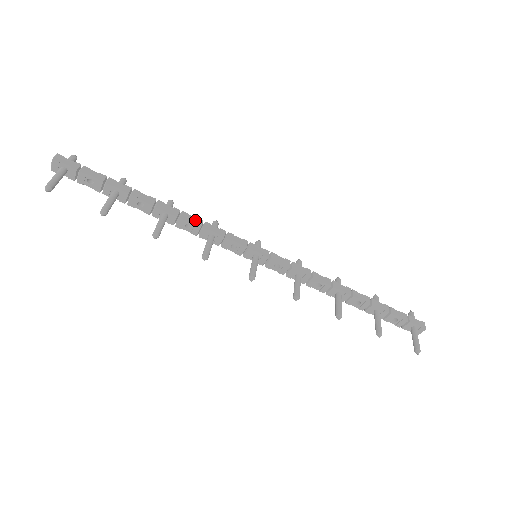
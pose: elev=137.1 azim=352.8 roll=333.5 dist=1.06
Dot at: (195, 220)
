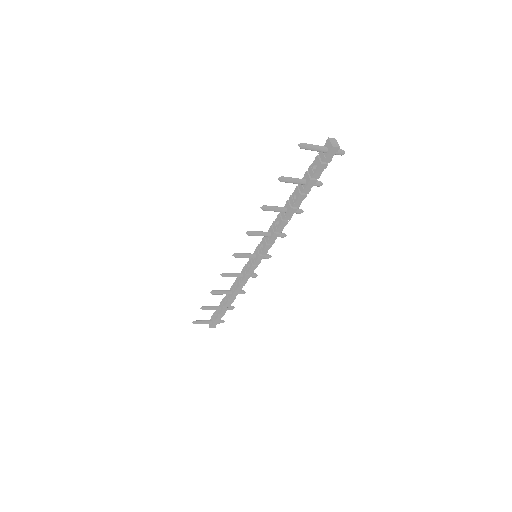
Dot at: occluded
